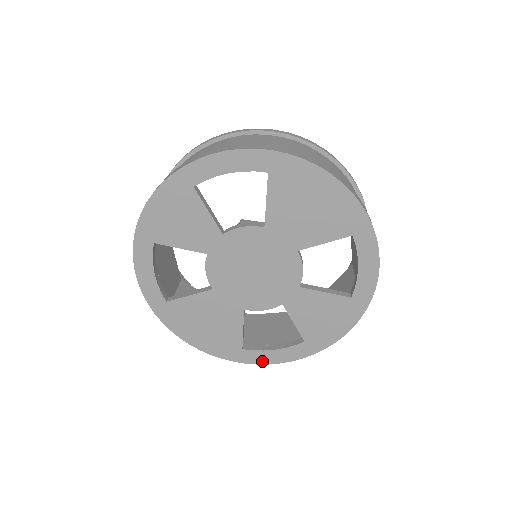
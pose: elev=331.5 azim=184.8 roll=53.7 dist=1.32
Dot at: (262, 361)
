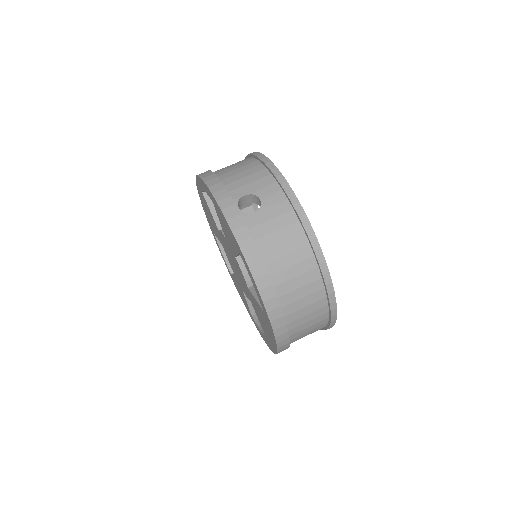
Dot at: (216, 242)
